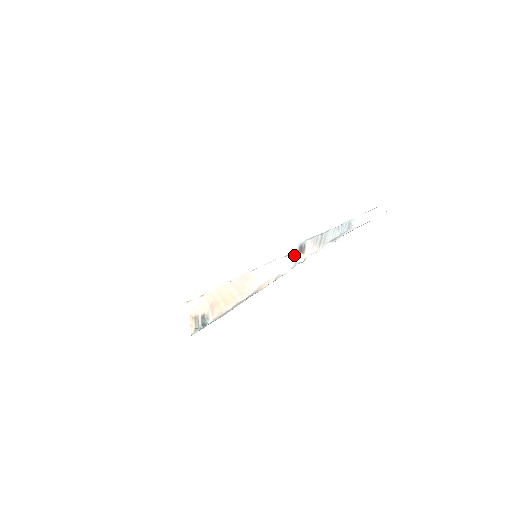
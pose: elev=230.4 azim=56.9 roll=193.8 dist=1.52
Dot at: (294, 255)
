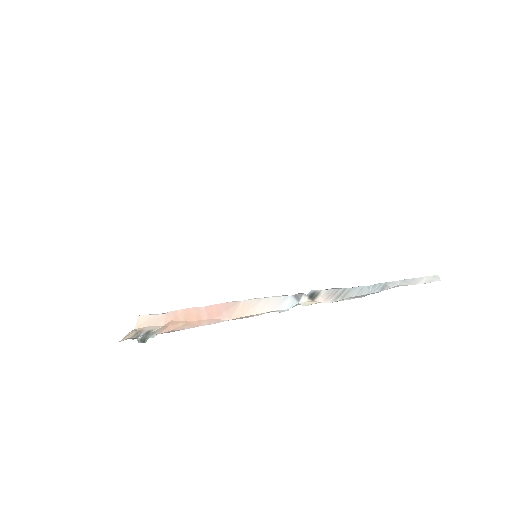
Dot at: (300, 296)
